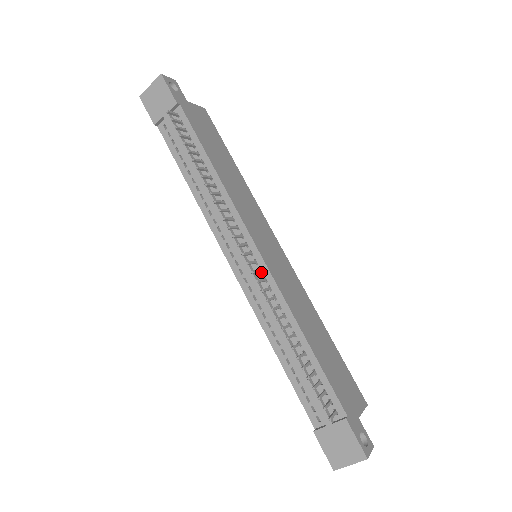
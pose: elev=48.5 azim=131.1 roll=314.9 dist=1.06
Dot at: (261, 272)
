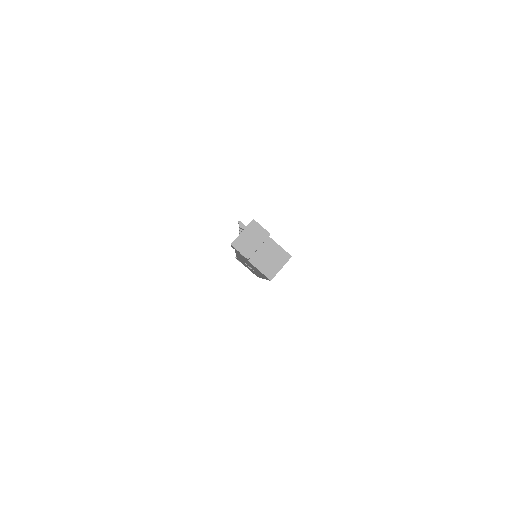
Dot at: occluded
